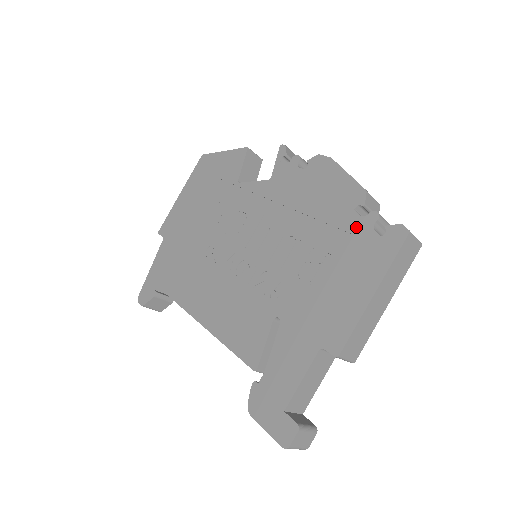
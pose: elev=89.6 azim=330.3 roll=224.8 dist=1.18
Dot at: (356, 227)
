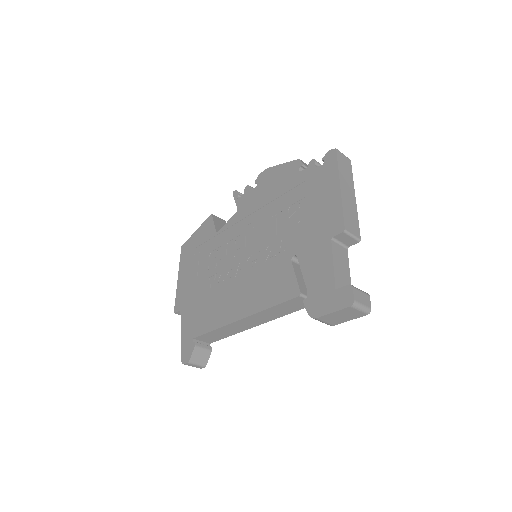
Dot at: (306, 175)
